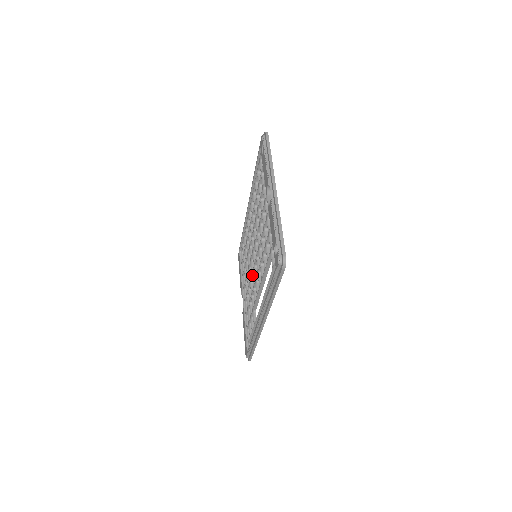
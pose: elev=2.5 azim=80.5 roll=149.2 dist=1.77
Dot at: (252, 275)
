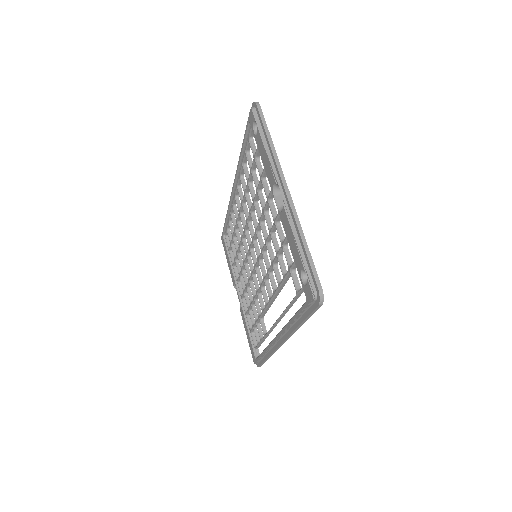
Dot at: (252, 276)
